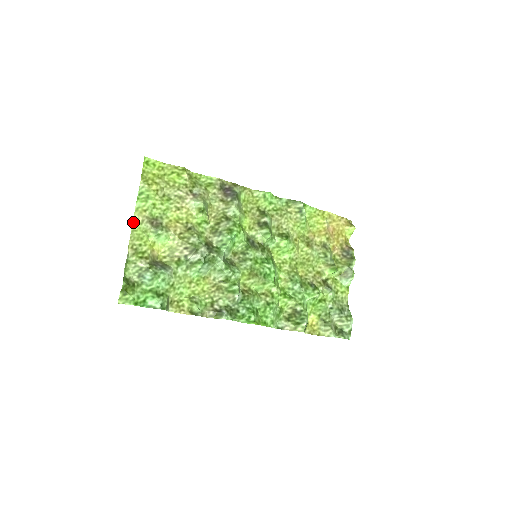
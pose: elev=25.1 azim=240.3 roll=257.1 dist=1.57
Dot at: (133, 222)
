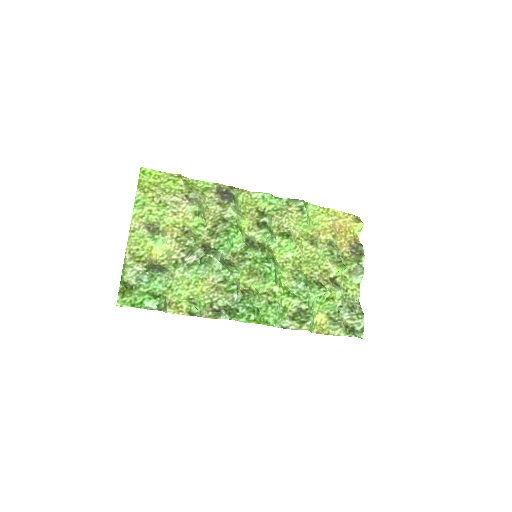
Dot at: (130, 228)
